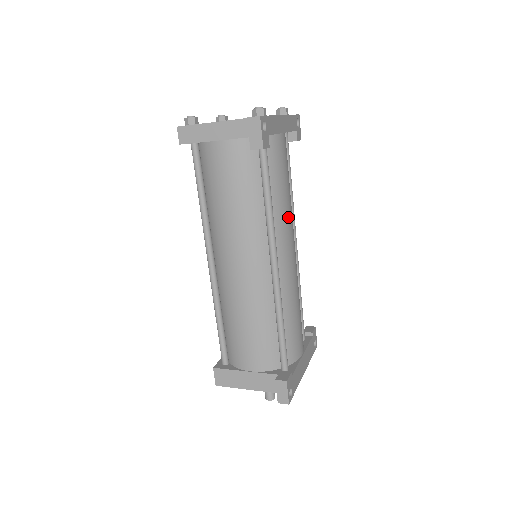
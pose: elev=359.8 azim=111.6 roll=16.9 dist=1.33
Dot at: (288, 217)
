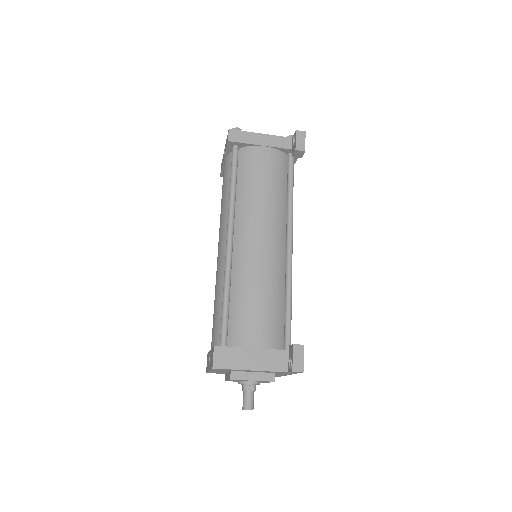
Dot at: occluded
